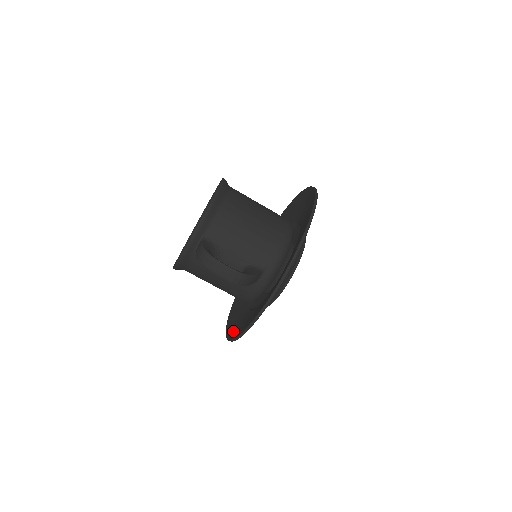
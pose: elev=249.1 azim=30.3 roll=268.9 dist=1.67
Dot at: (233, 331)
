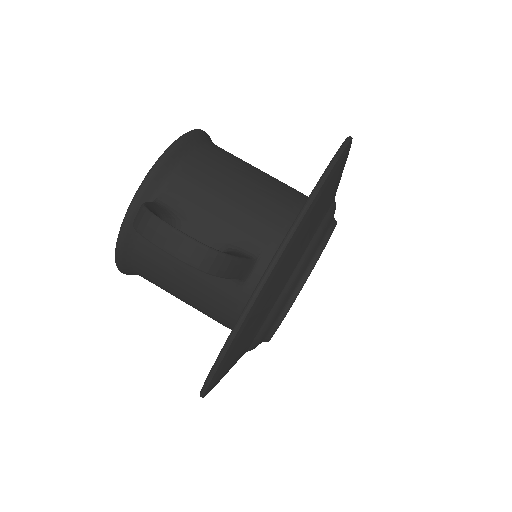
Dot at: occluded
